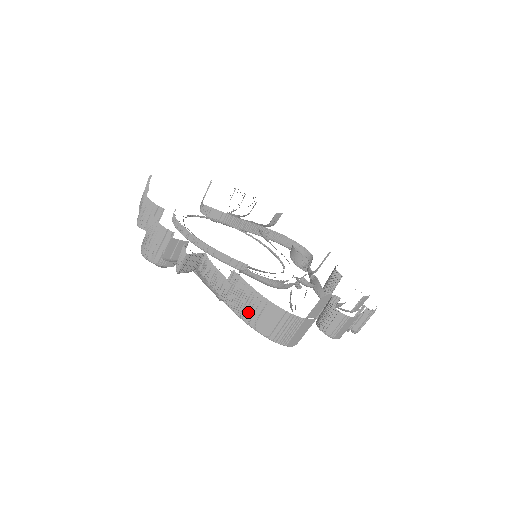
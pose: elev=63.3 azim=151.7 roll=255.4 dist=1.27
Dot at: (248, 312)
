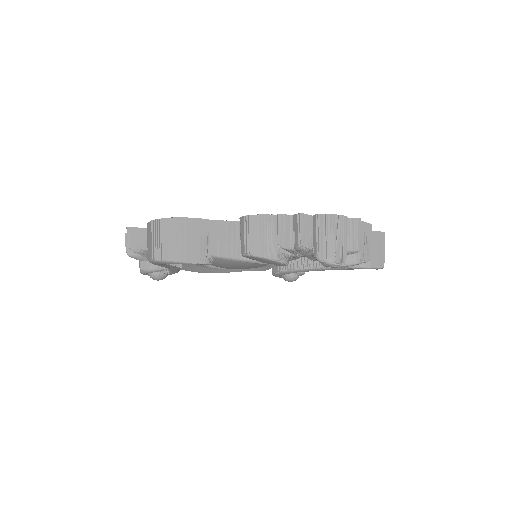
Dot at: occluded
